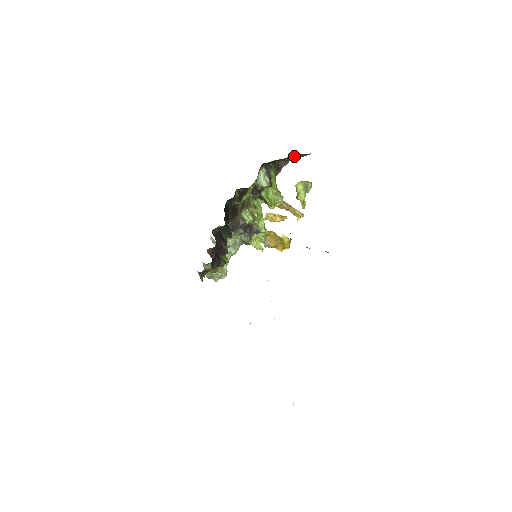
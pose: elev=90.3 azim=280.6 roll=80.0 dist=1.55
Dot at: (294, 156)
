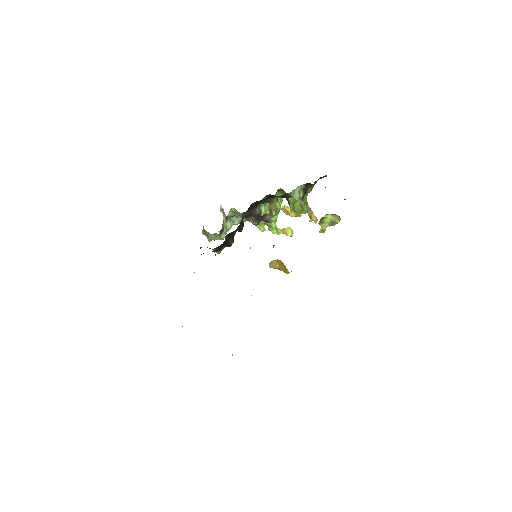
Dot at: occluded
